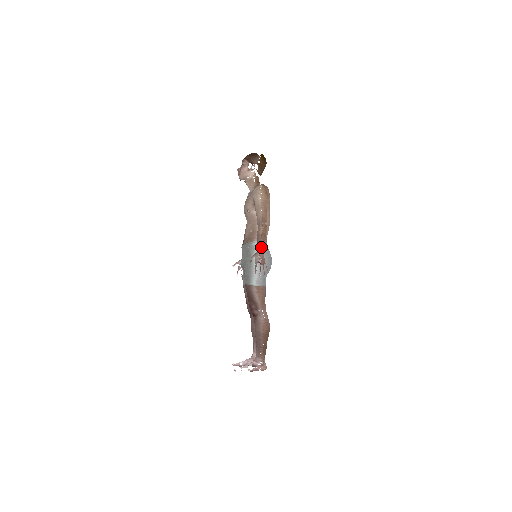
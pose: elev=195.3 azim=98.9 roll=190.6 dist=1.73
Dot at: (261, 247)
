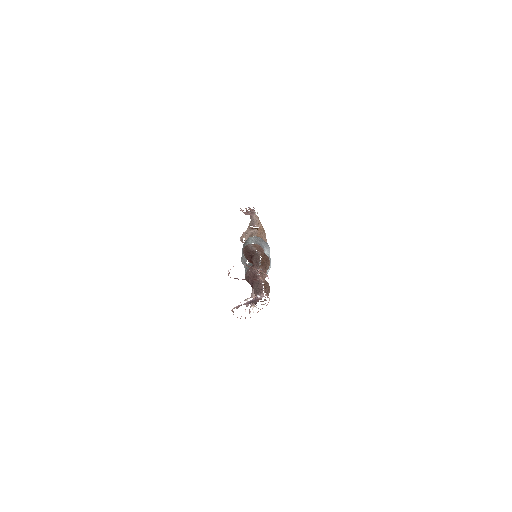
Dot at: occluded
